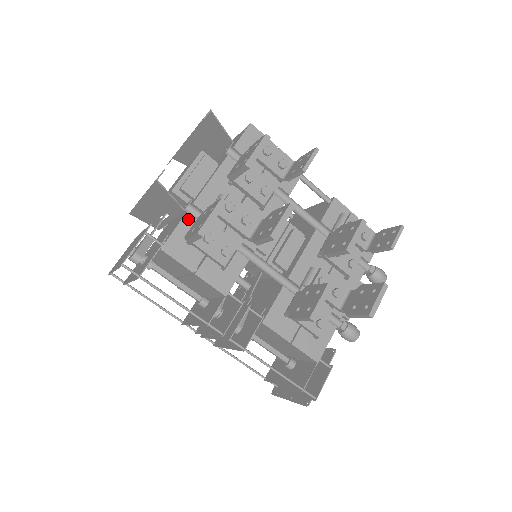
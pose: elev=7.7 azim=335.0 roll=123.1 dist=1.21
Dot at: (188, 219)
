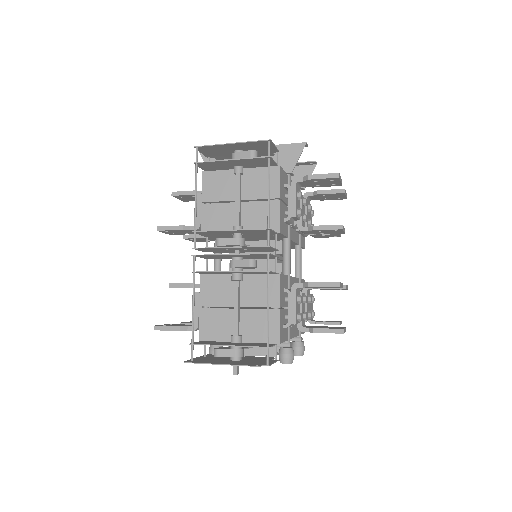
Dot at: (287, 179)
